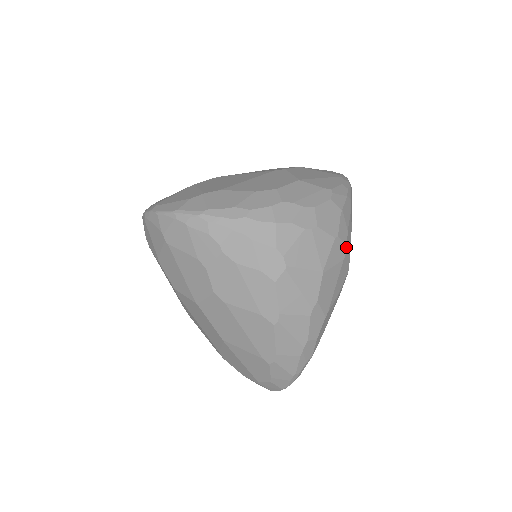
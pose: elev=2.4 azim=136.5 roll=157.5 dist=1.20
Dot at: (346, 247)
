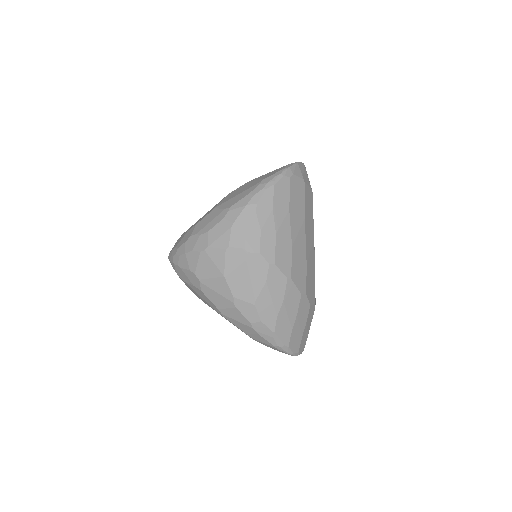
Dot at: (244, 250)
